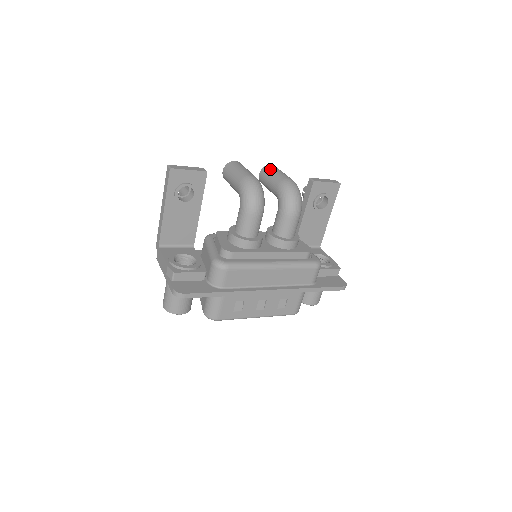
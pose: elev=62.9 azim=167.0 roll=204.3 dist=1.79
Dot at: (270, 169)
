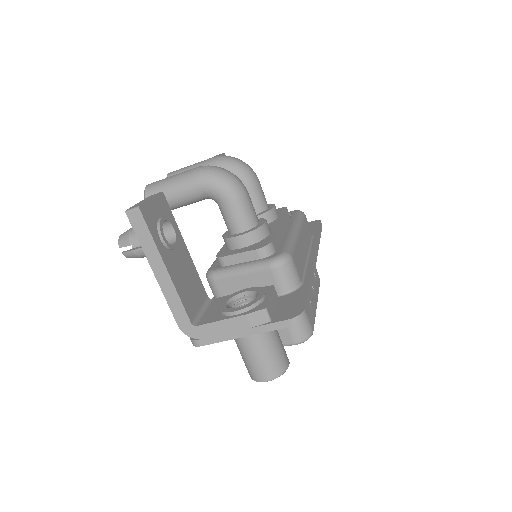
Dot at: (178, 172)
